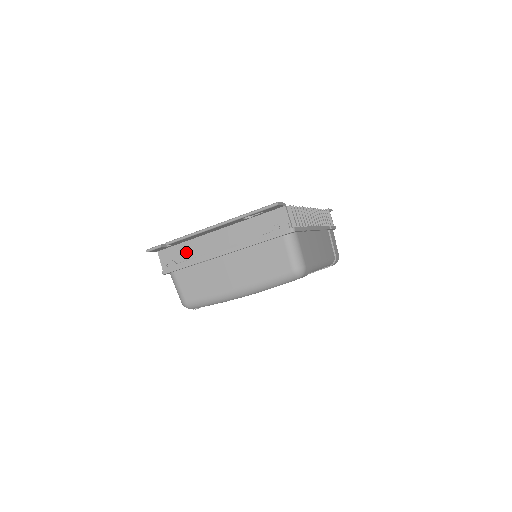
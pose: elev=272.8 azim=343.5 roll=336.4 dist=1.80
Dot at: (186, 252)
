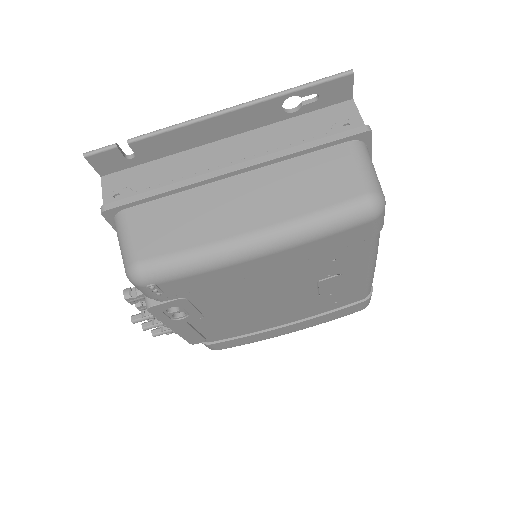
Dot at: (158, 174)
